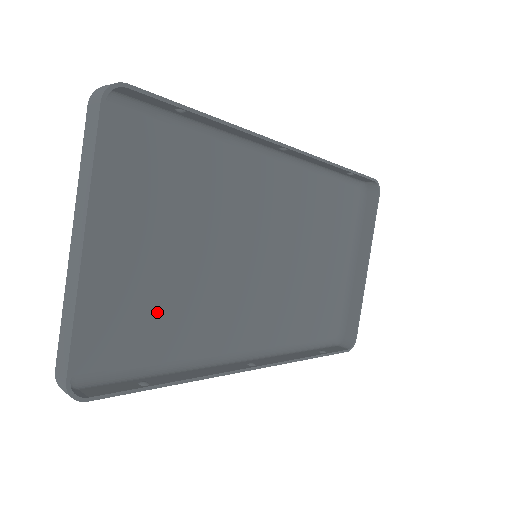
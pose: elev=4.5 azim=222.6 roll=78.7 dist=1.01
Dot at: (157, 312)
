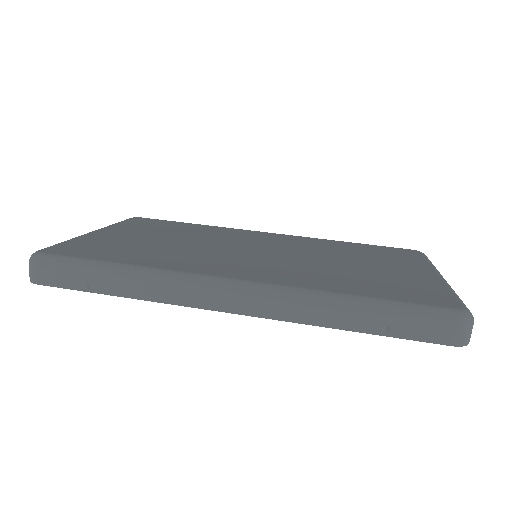
Dot at: occluded
